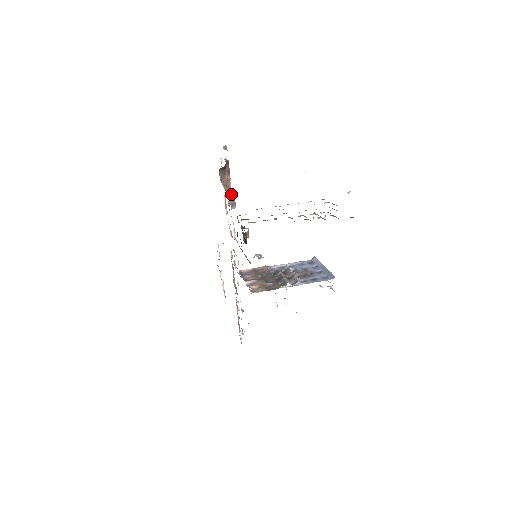
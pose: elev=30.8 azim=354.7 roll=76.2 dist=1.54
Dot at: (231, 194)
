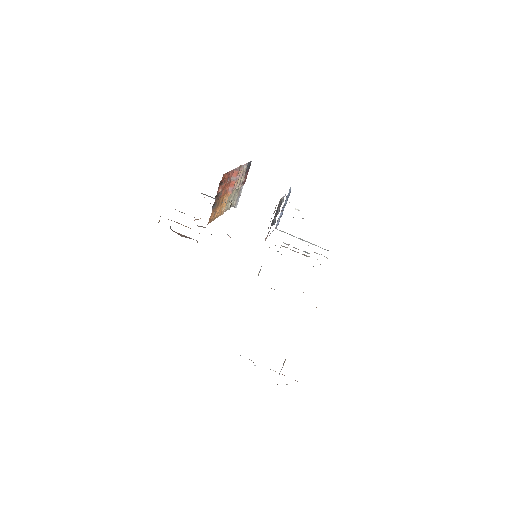
Dot at: occluded
